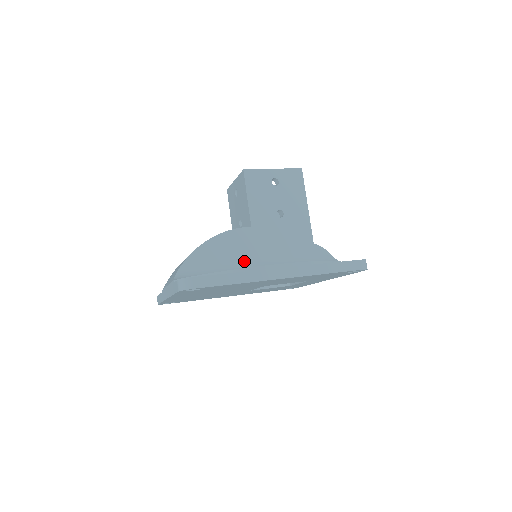
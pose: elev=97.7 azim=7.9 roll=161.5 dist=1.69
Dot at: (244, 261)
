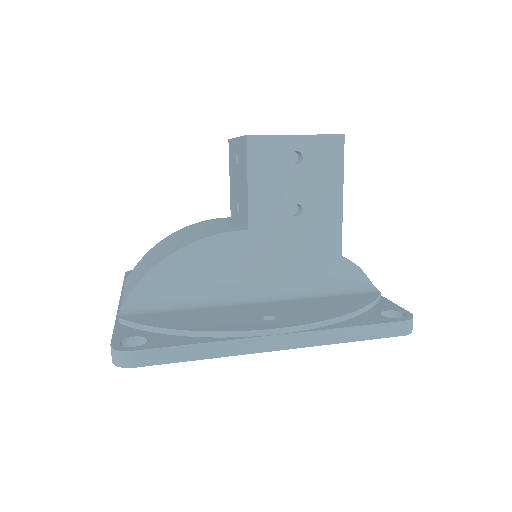
Dot at: (231, 281)
